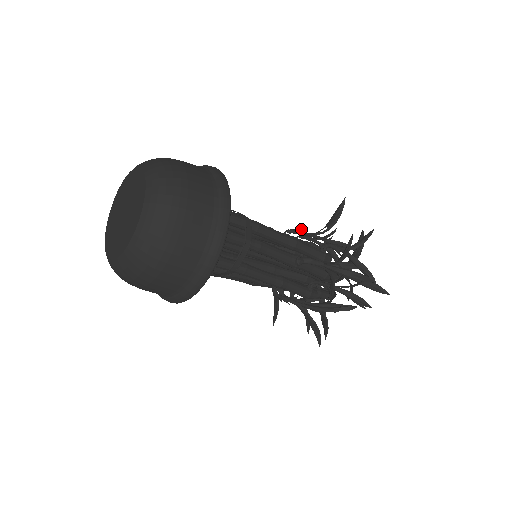
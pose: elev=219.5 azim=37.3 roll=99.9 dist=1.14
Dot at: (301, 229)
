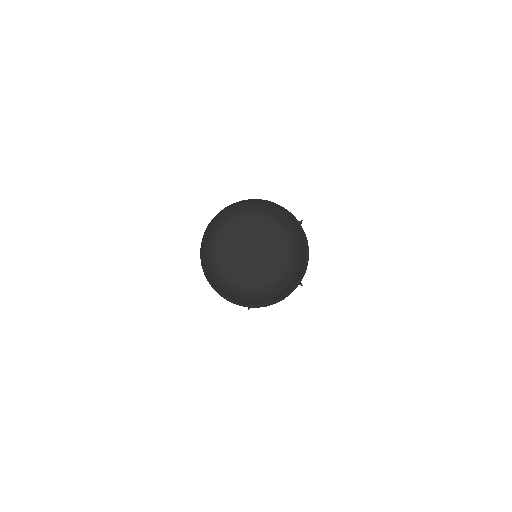
Dot at: occluded
